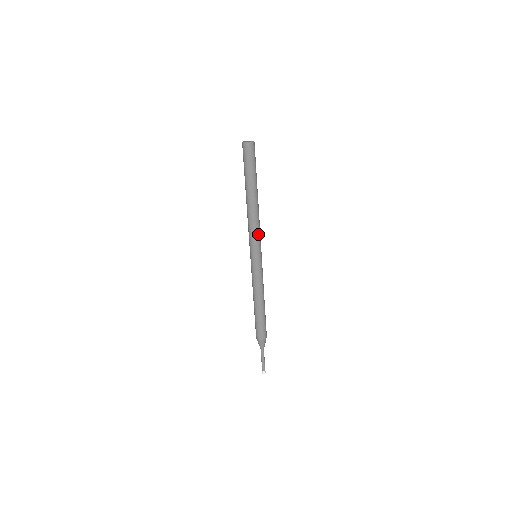
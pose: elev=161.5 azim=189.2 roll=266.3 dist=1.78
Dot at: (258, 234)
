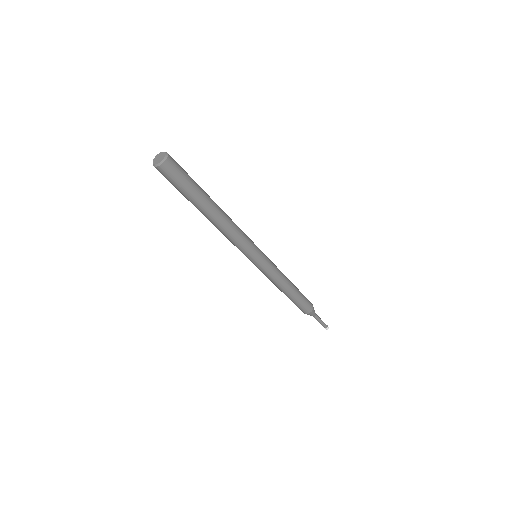
Dot at: (243, 242)
